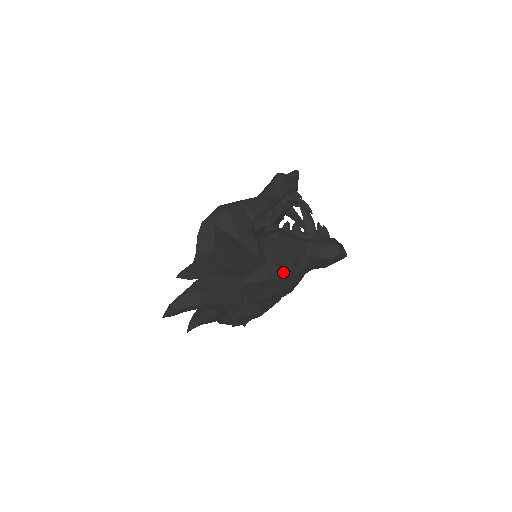
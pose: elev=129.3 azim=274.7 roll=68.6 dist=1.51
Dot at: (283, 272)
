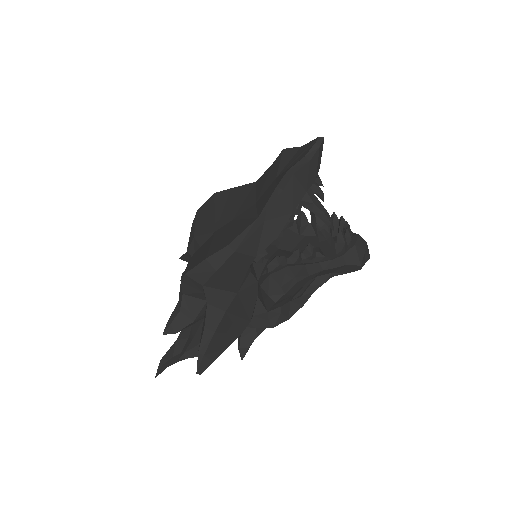
Dot at: (287, 312)
